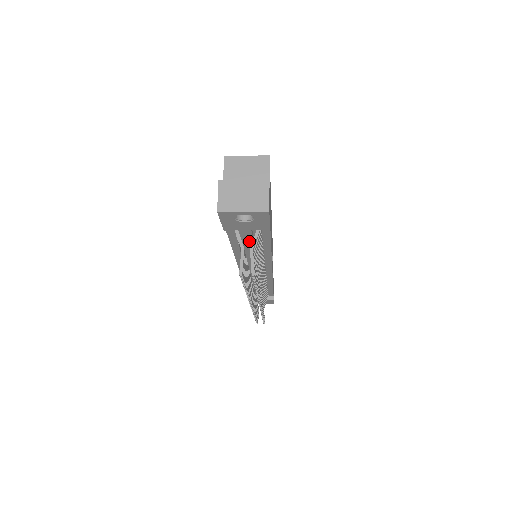
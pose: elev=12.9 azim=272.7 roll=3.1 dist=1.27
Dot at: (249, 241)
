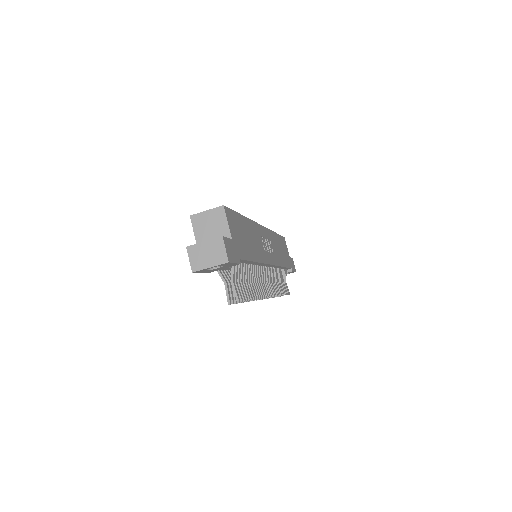
Dot at: occluded
